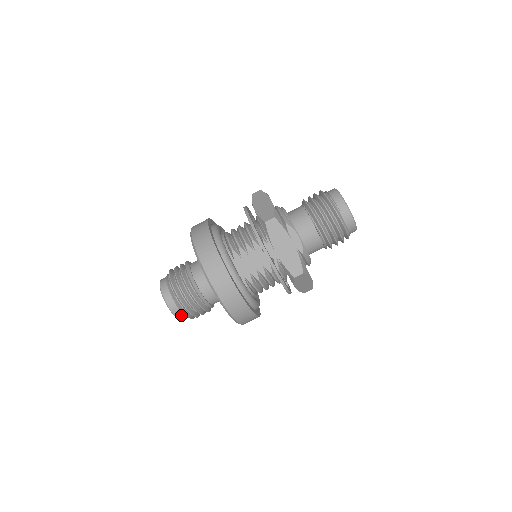
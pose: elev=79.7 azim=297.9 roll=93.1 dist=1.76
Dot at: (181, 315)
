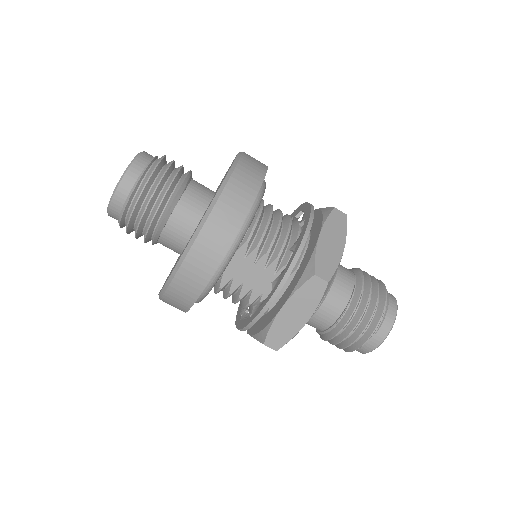
Dot at: (115, 216)
